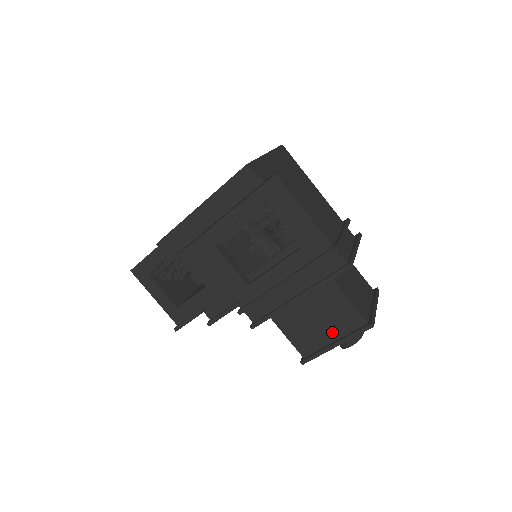
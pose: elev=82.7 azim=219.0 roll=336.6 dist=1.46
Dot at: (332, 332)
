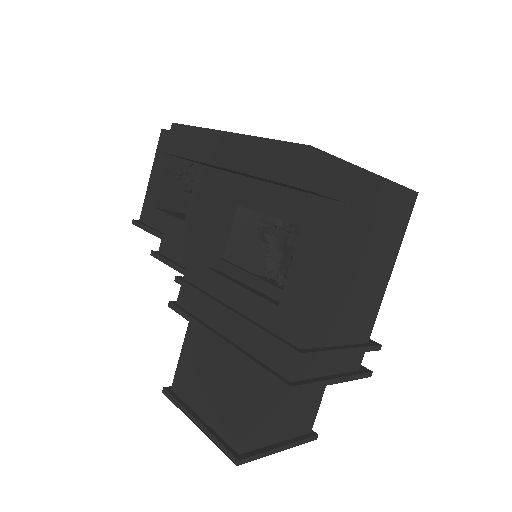
Dot at: (209, 409)
